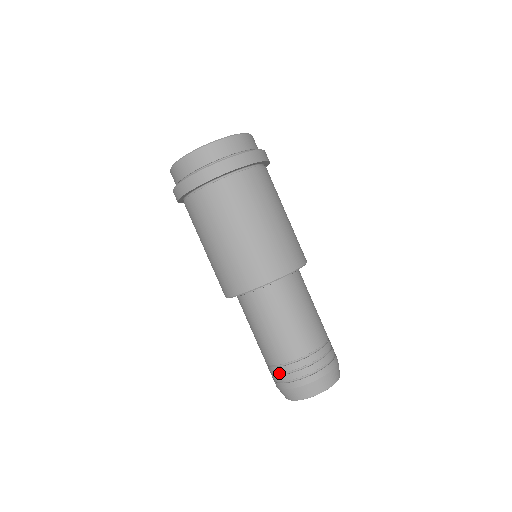
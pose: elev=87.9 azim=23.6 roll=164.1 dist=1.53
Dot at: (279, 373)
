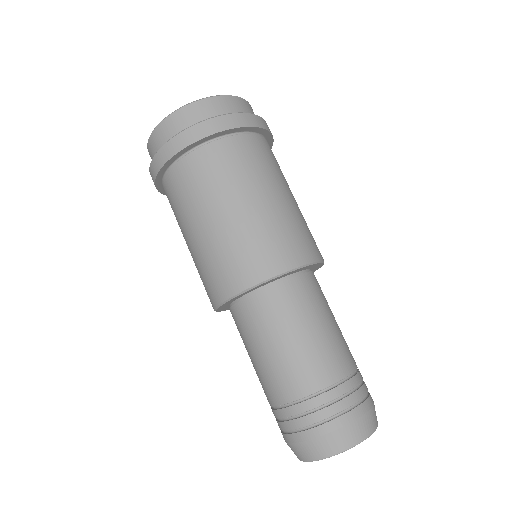
Dot at: (286, 417)
